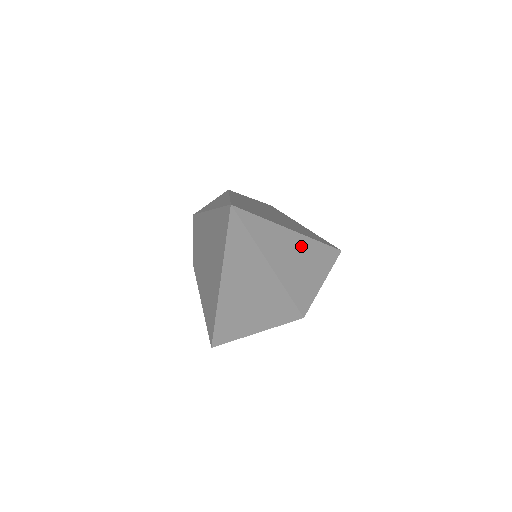
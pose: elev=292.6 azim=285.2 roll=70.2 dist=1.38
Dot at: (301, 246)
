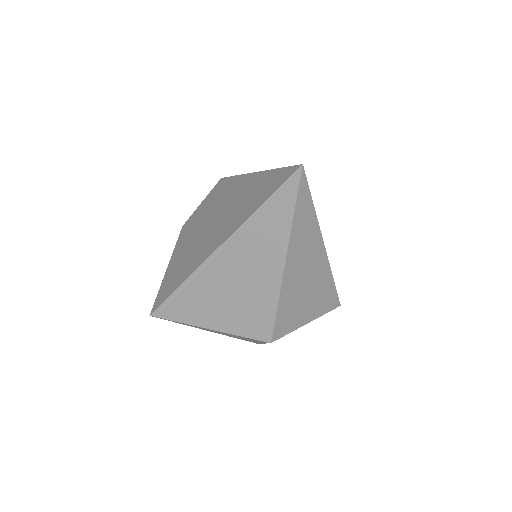
Dot at: (319, 267)
